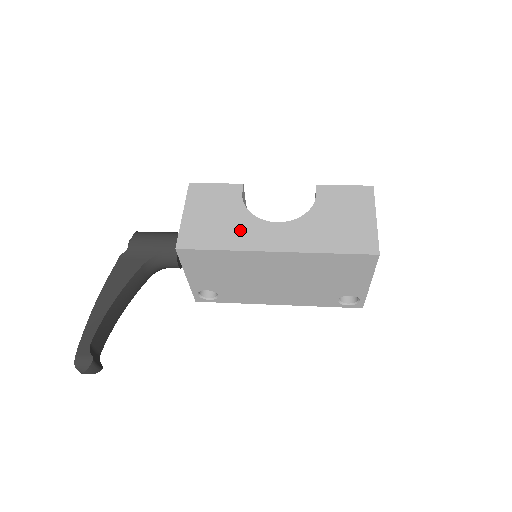
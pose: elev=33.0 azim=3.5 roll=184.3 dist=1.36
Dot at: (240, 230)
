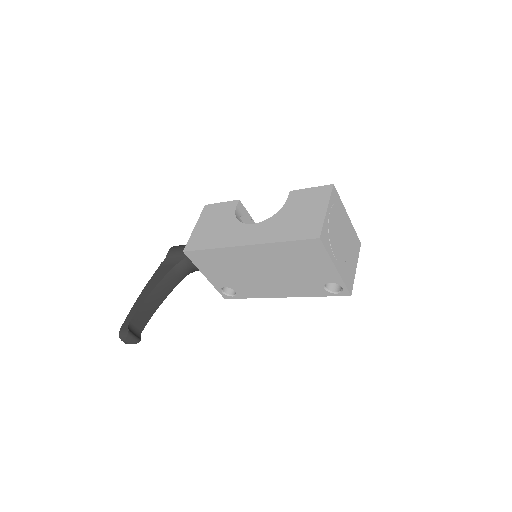
Dot at: (226, 233)
